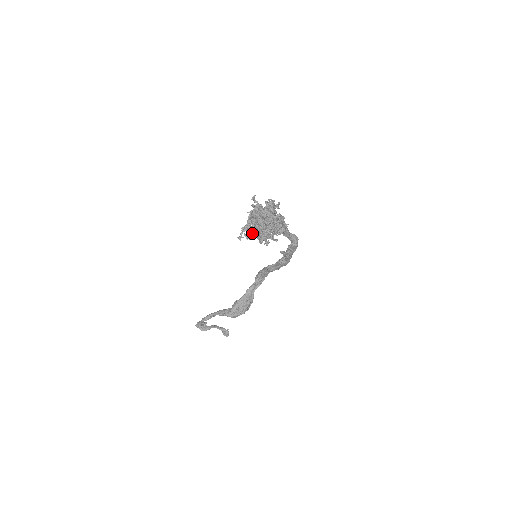
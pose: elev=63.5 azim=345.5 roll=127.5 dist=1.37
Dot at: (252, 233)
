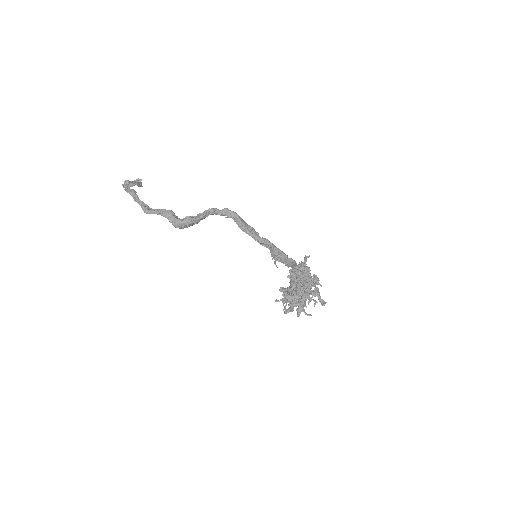
Dot at: (291, 311)
